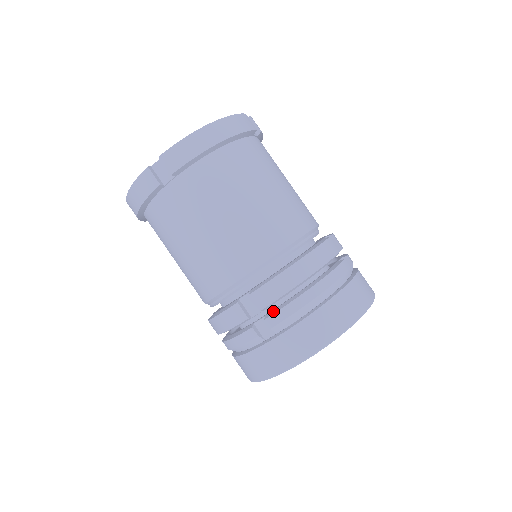
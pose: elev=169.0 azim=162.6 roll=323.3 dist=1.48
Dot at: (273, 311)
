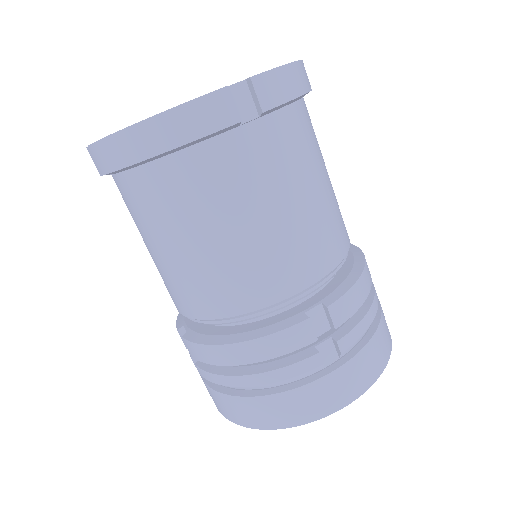
Dot at: (204, 363)
